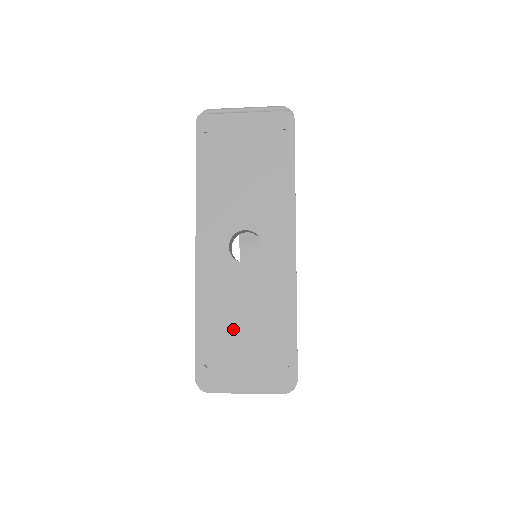
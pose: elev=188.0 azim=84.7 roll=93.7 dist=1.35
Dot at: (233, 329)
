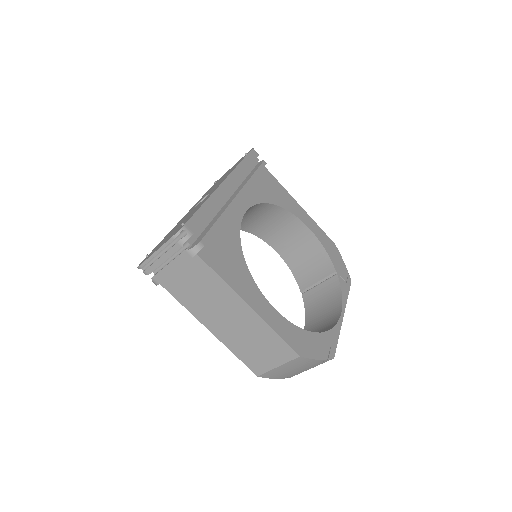
Dot at: occluded
